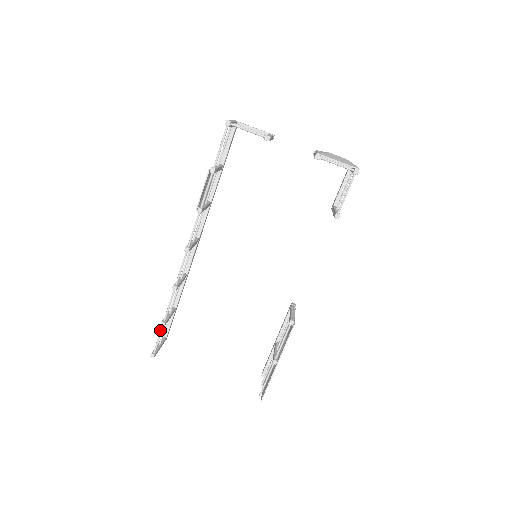
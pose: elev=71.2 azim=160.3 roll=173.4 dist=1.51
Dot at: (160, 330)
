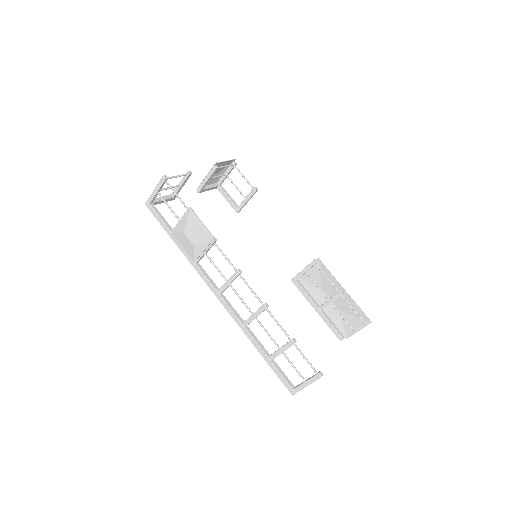
Dot at: (298, 350)
